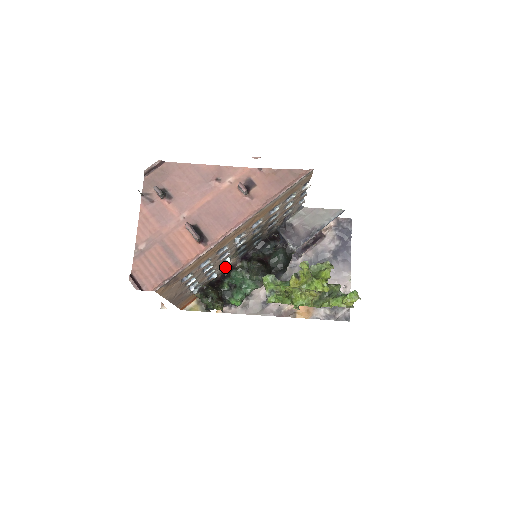
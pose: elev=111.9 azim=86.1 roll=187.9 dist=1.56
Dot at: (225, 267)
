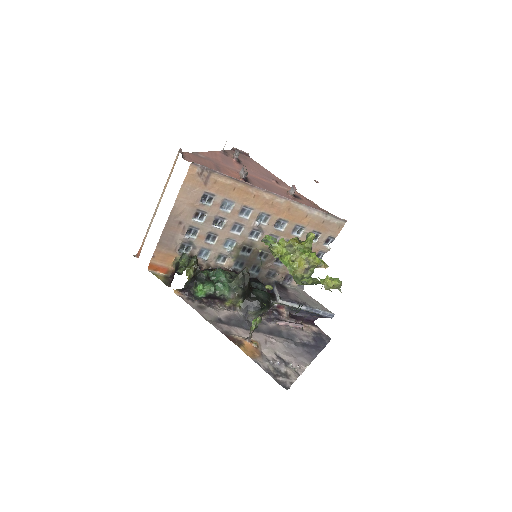
Dot at: (217, 262)
